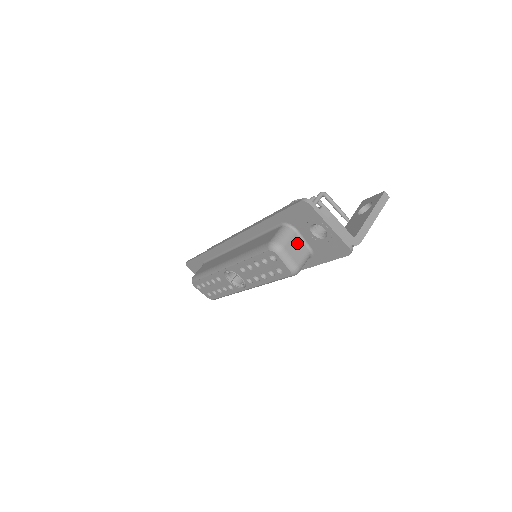
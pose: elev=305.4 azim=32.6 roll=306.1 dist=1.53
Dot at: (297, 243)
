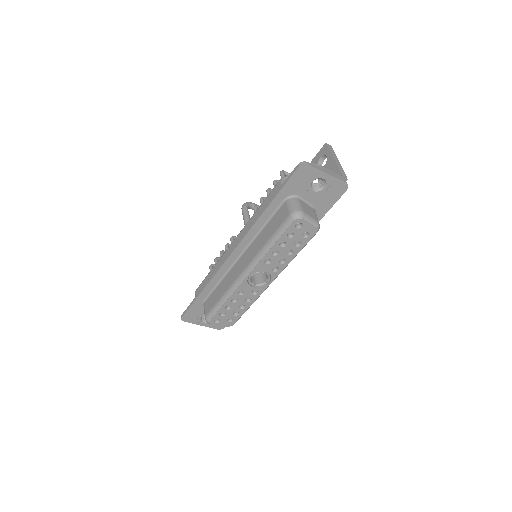
Dot at: (305, 206)
